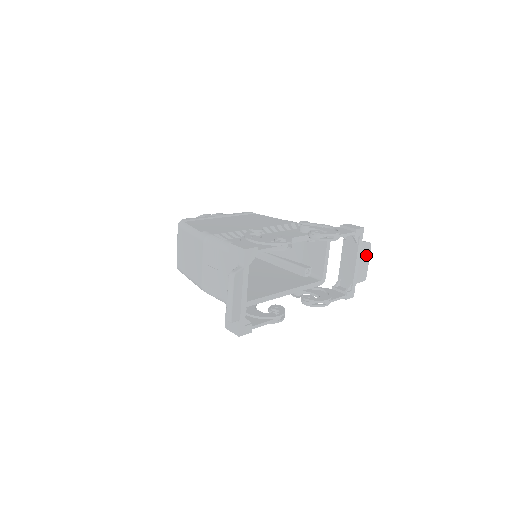
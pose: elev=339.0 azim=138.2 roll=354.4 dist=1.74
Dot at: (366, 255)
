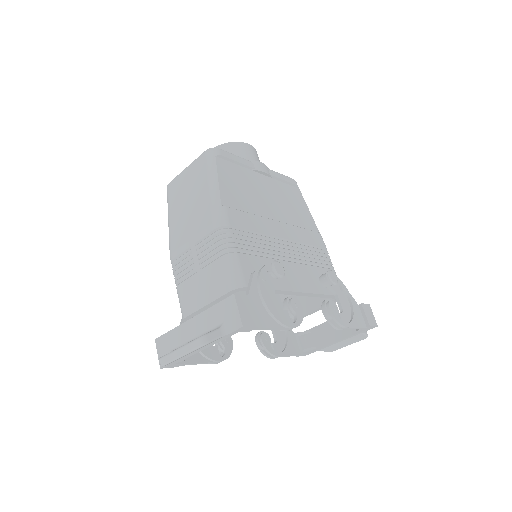
Dot at: (353, 341)
